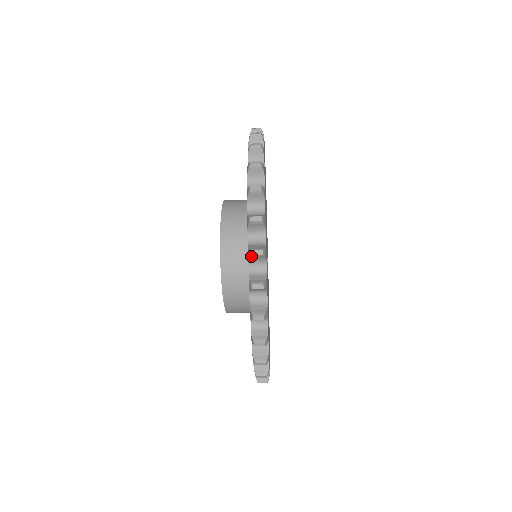
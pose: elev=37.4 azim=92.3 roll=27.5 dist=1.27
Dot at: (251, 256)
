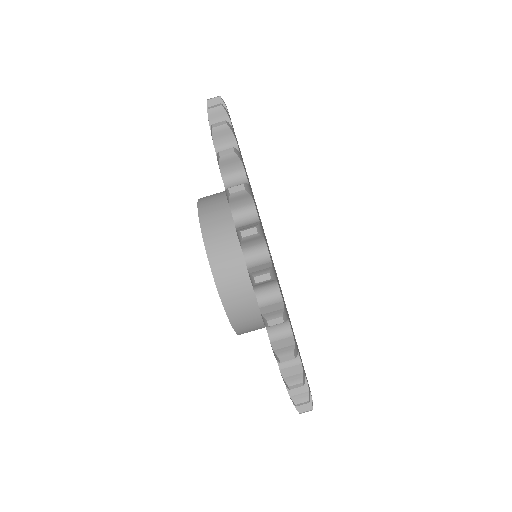
Dot at: occluded
